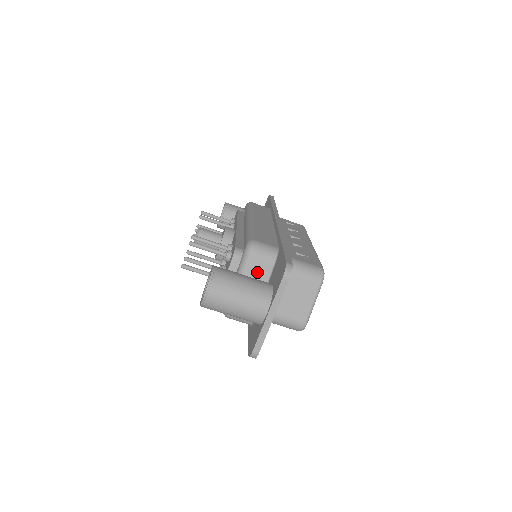
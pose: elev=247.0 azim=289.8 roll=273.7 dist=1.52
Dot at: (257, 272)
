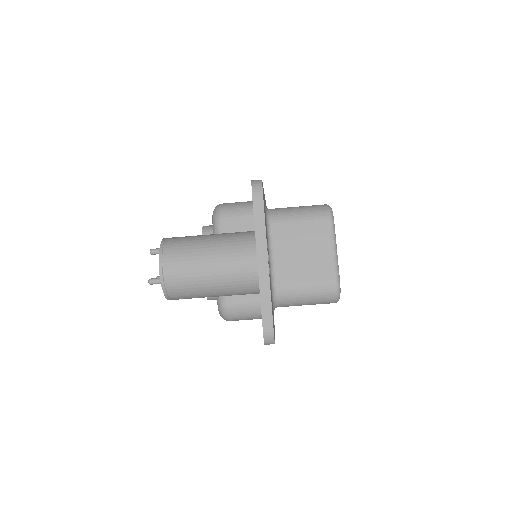
Dot at: occluded
